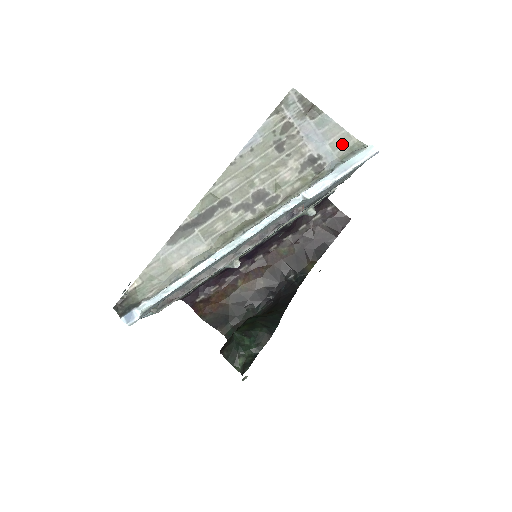
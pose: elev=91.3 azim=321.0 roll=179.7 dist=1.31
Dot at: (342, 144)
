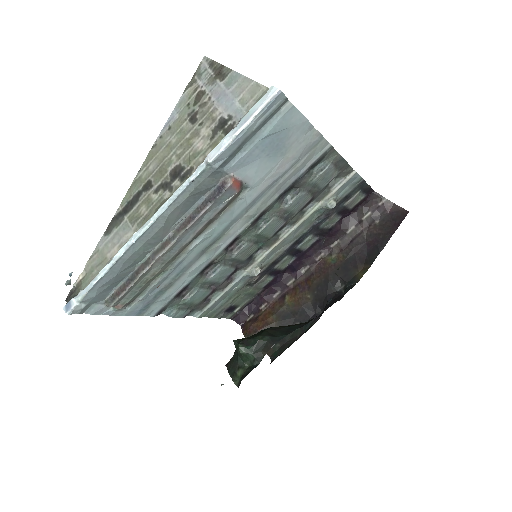
Dot at: (251, 97)
